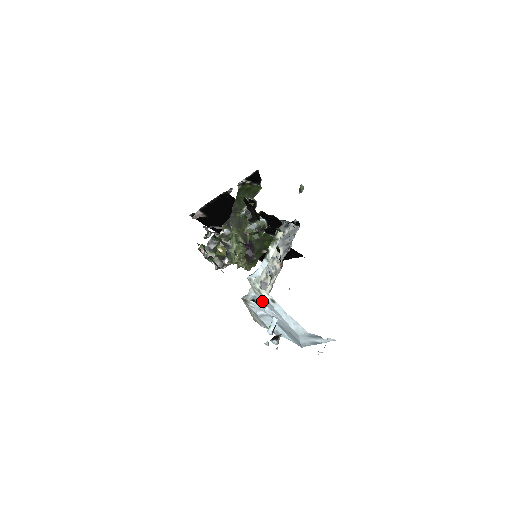
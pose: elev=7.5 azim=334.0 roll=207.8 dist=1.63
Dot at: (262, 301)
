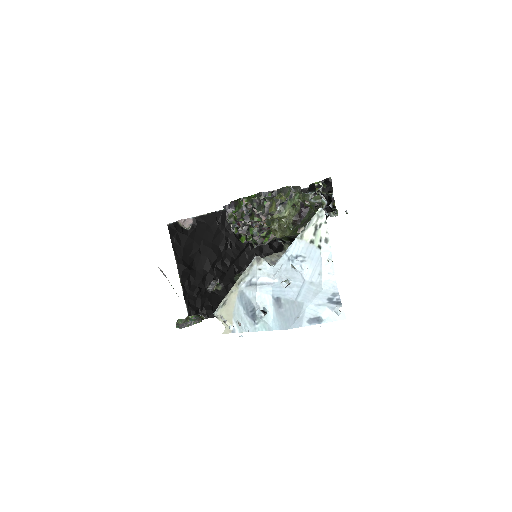
Dot at: (296, 252)
